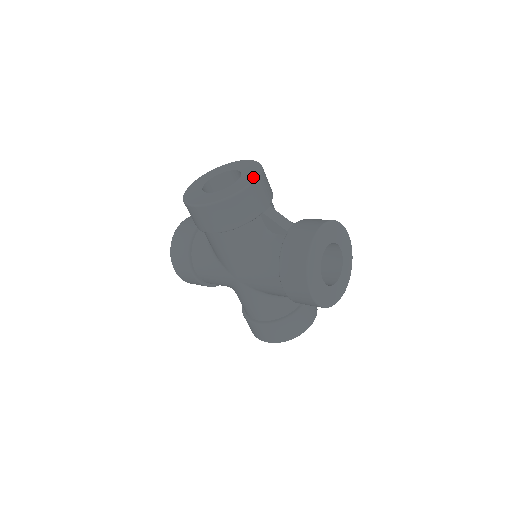
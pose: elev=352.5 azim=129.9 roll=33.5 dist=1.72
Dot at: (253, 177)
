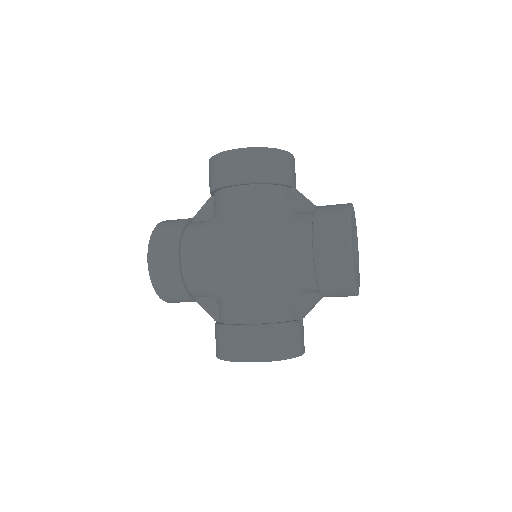
Dot at: occluded
